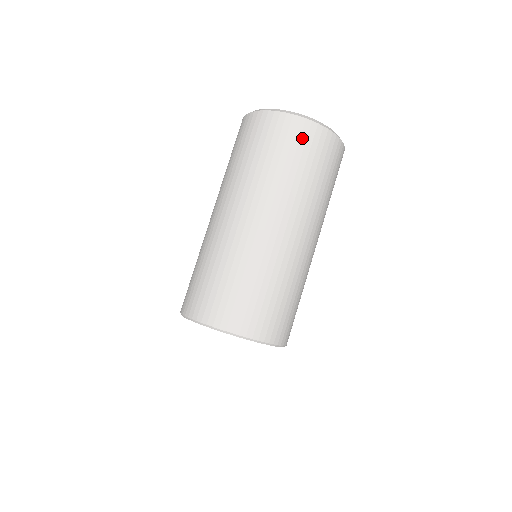
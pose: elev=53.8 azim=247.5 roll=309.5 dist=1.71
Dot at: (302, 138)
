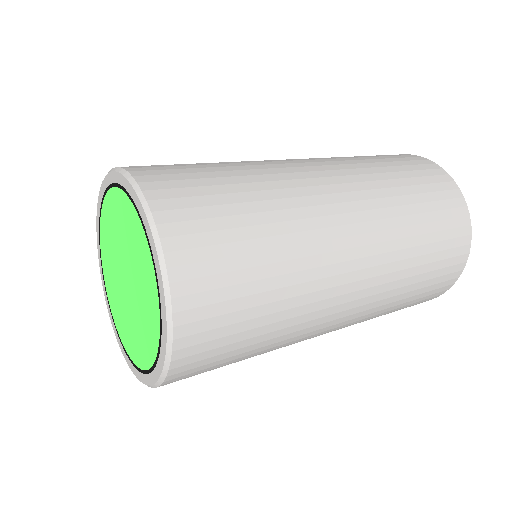
Dot at: (438, 185)
